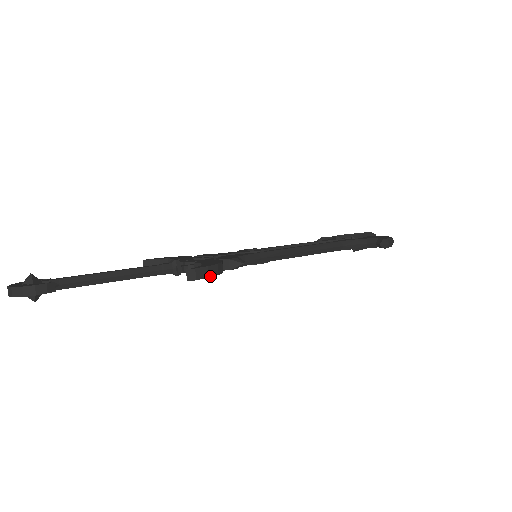
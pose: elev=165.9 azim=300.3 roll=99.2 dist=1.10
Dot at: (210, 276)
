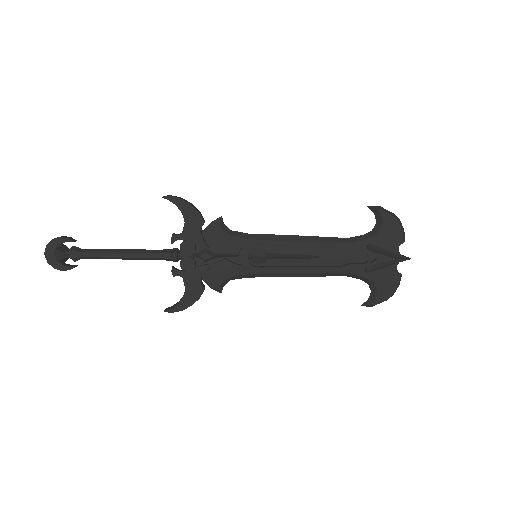
Dot at: (182, 199)
